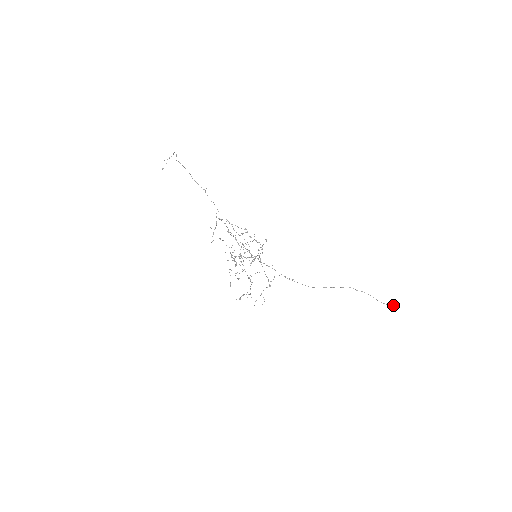
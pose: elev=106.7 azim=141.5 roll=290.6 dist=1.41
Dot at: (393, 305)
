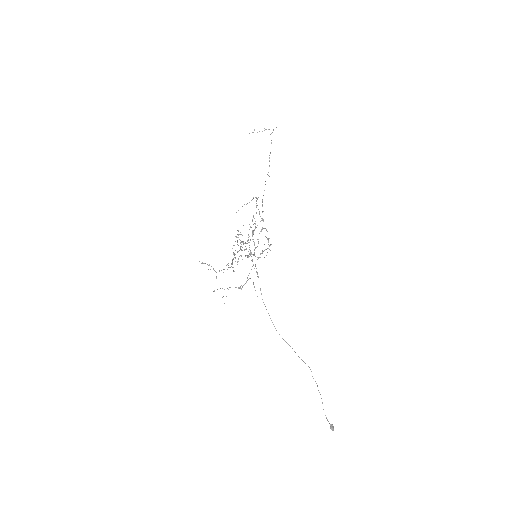
Dot at: (333, 427)
